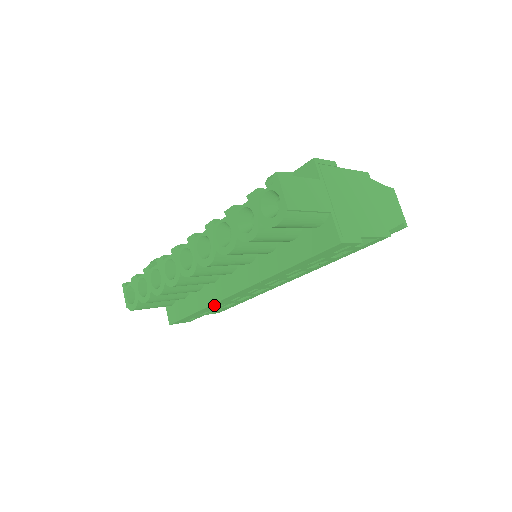
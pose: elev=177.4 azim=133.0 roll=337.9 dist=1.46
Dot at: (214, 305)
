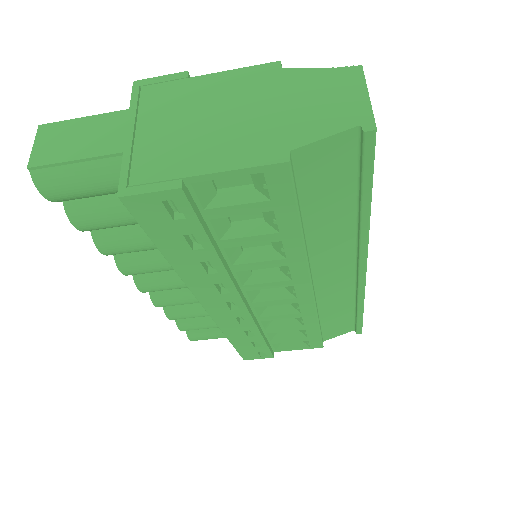
Dot at: (230, 331)
